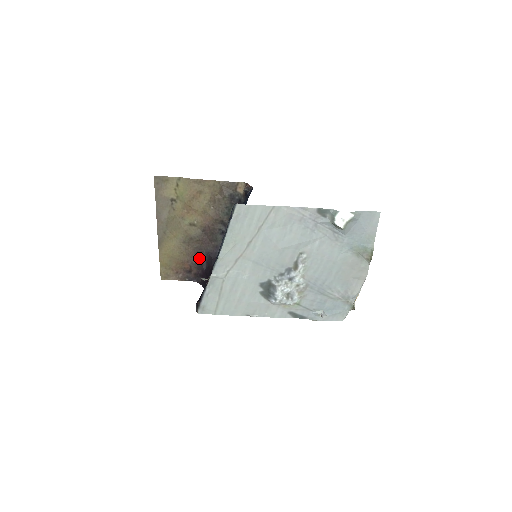
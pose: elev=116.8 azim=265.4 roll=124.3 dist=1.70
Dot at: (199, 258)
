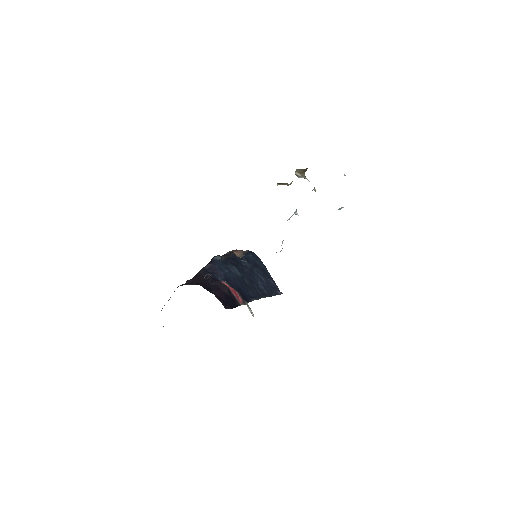
Dot at: occluded
